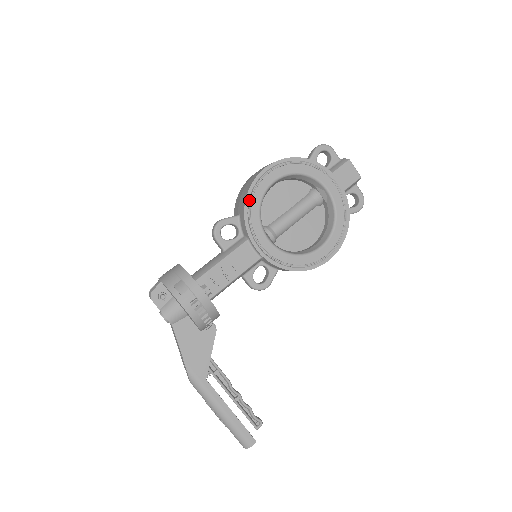
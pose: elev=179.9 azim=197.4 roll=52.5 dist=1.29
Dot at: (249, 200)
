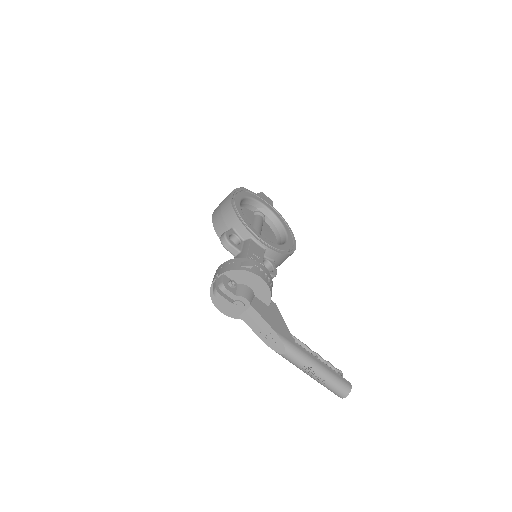
Dot at: (236, 212)
